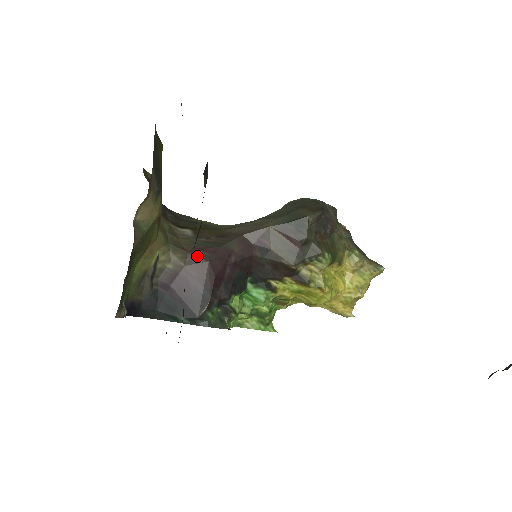
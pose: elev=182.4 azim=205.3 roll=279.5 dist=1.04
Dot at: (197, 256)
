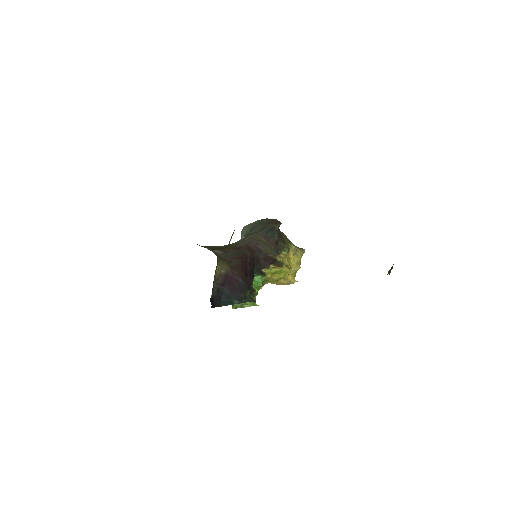
Dot at: (234, 262)
